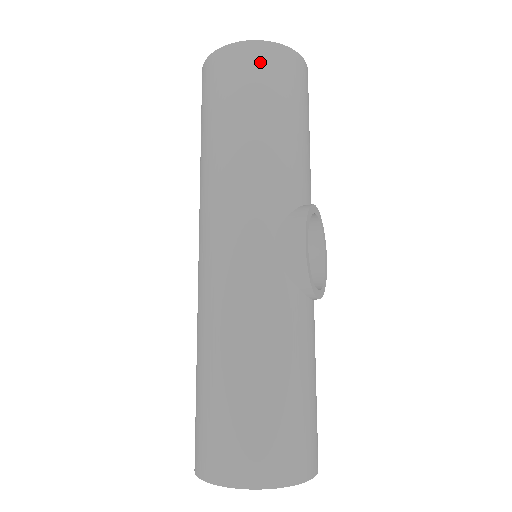
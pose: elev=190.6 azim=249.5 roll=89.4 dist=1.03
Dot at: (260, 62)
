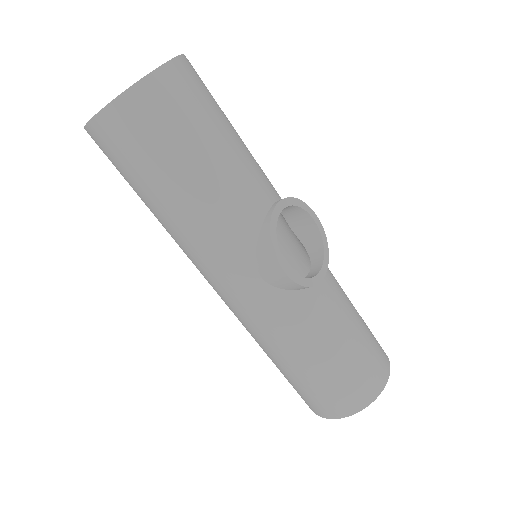
Dot at: (130, 125)
